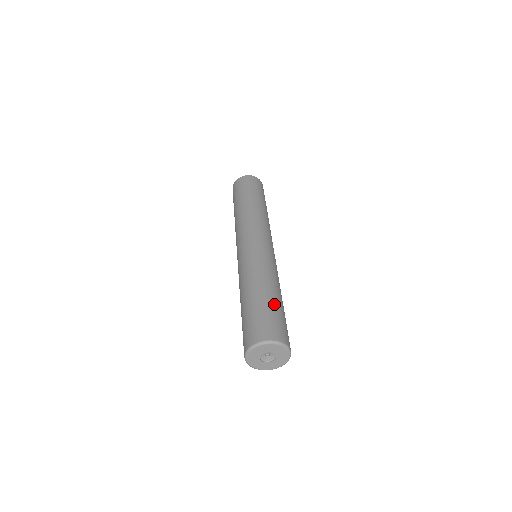
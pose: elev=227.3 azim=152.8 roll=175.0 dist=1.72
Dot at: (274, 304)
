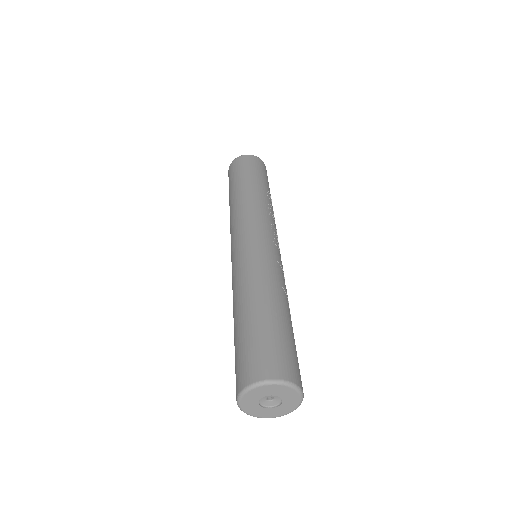
Dot at: (248, 326)
